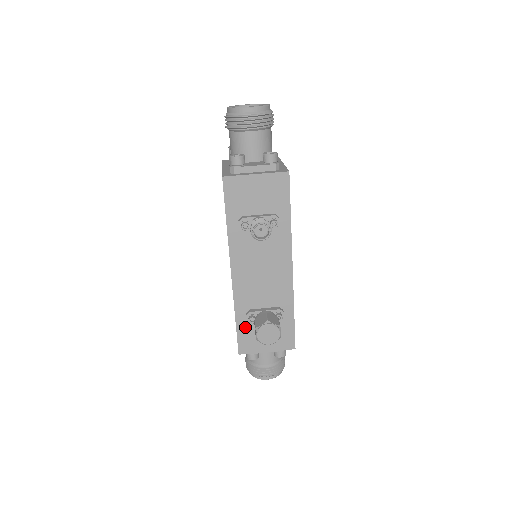
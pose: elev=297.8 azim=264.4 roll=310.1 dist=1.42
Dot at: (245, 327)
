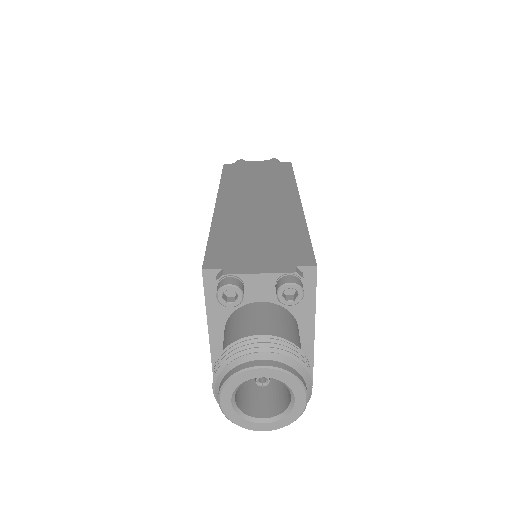
Dot at: occluded
